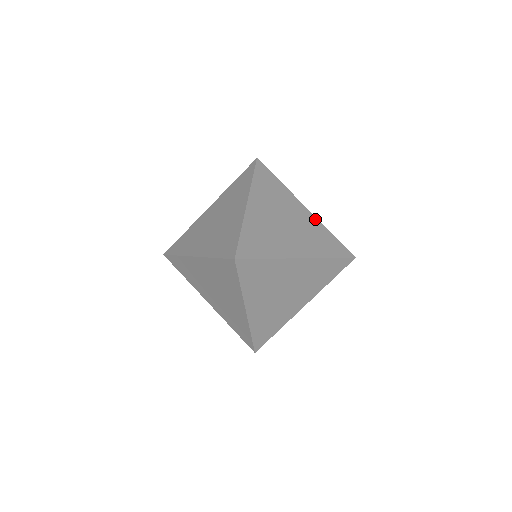
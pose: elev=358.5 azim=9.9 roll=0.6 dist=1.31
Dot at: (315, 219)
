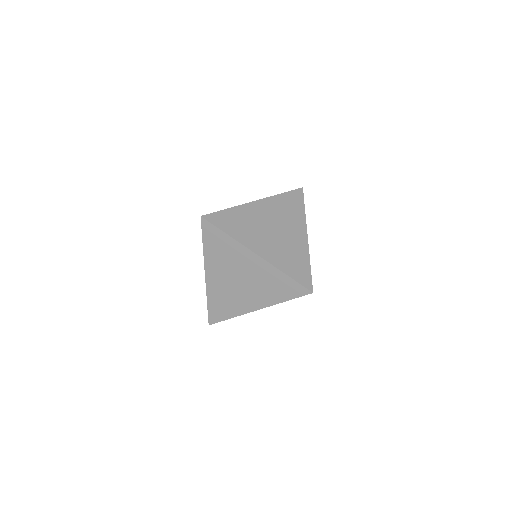
Dot at: occluded
